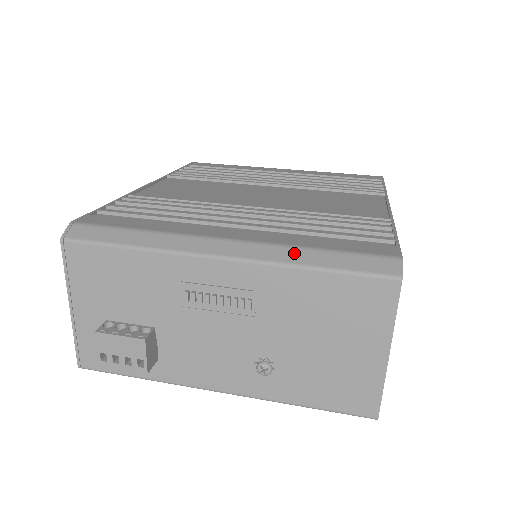
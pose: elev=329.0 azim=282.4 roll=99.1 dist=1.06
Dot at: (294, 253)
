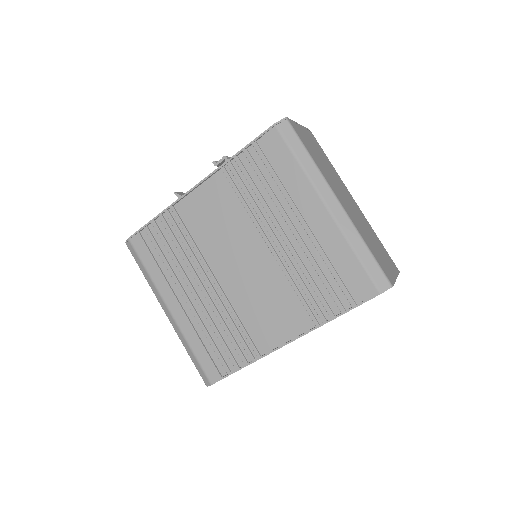
Dot at: (184, 342)
